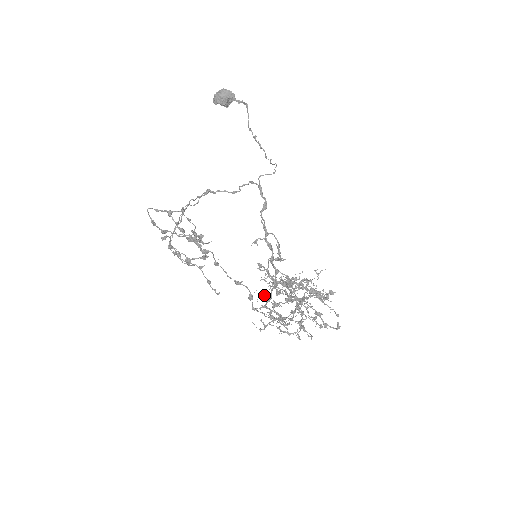
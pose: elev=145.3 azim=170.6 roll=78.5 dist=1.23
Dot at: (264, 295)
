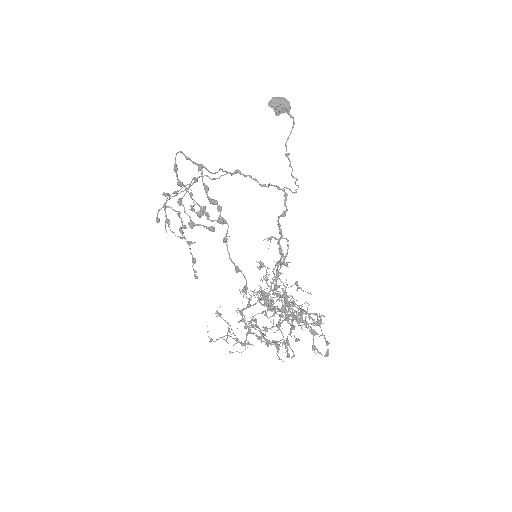
Dot at: (249, 298)
